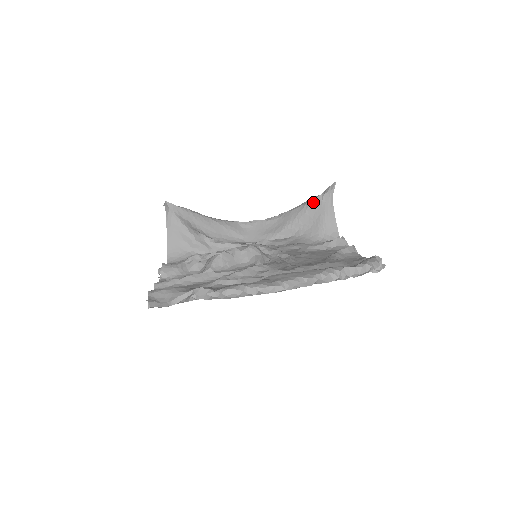
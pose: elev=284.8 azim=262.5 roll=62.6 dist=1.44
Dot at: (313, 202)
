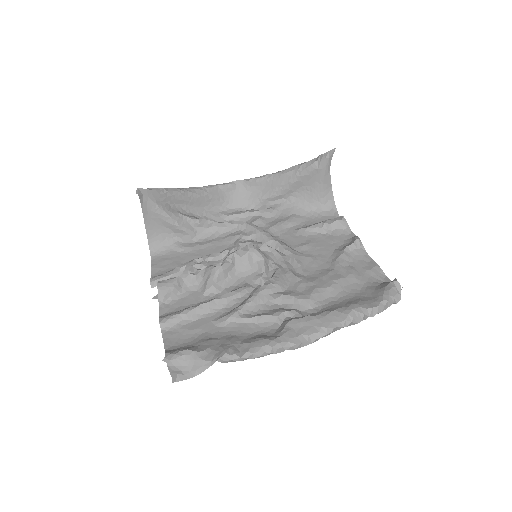
Dot at: (307, 169)
